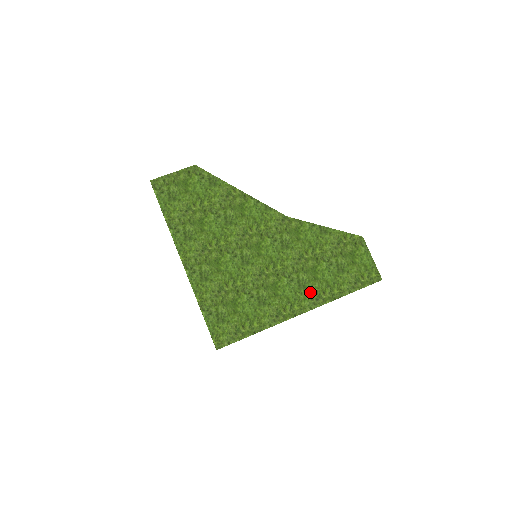
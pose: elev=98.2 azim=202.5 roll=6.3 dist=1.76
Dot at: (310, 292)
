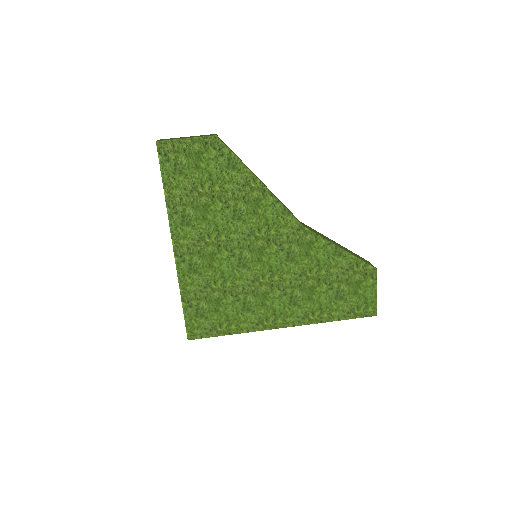
Dot at: (299, 310)
